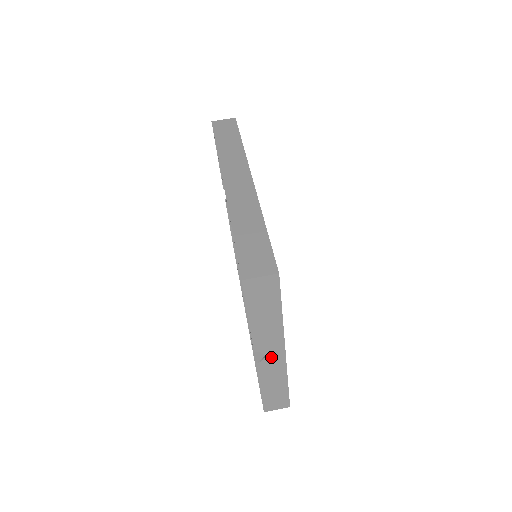
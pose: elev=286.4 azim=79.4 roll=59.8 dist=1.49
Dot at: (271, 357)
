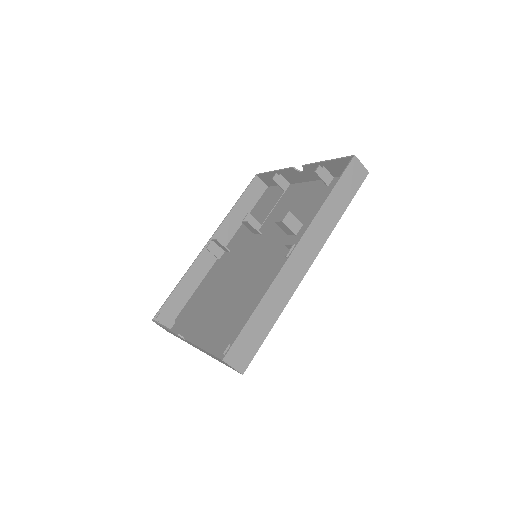
Dot at: occluded
